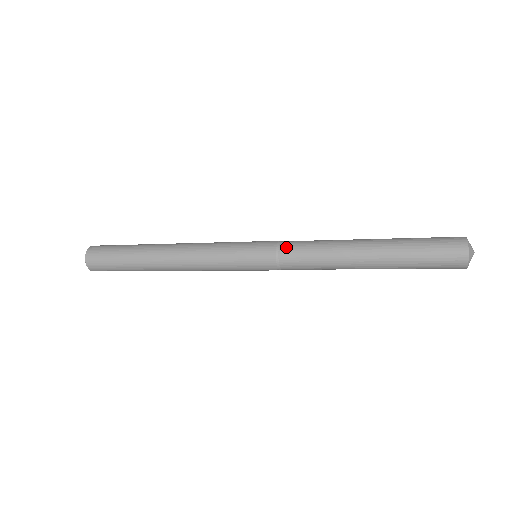
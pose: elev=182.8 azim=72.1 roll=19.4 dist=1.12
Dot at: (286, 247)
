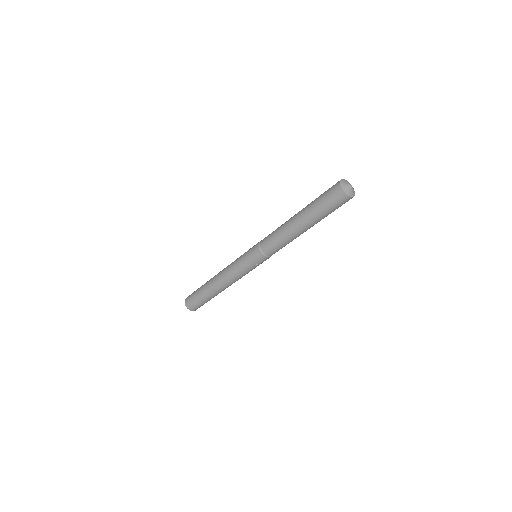
Dot at: (263, 239)
